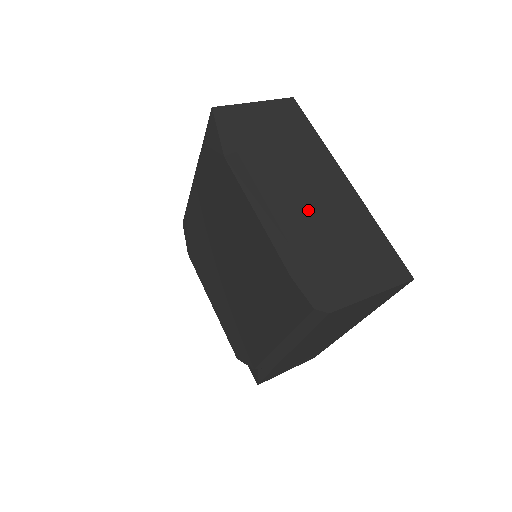
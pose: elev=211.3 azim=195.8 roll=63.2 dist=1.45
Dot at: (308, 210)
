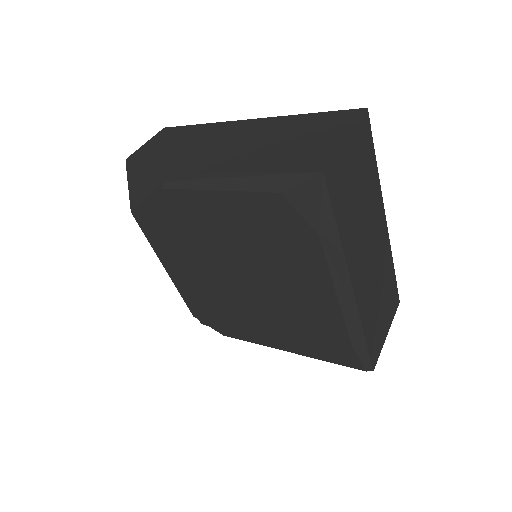
Dot at: (370, 279)
